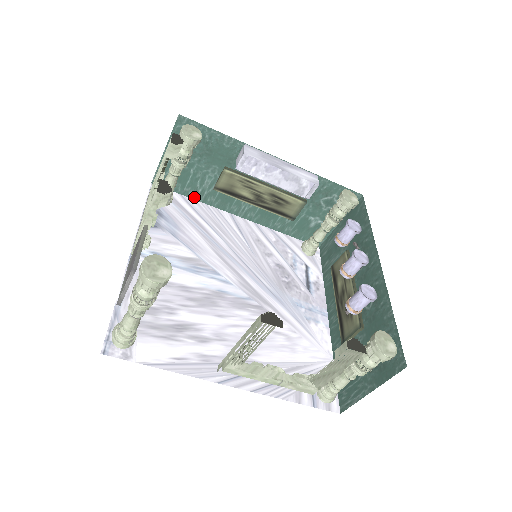
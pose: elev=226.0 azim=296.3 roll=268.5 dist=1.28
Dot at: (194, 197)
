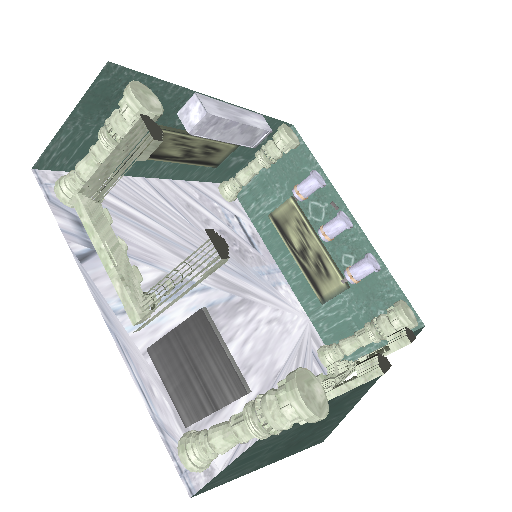
Dot at: occluded
